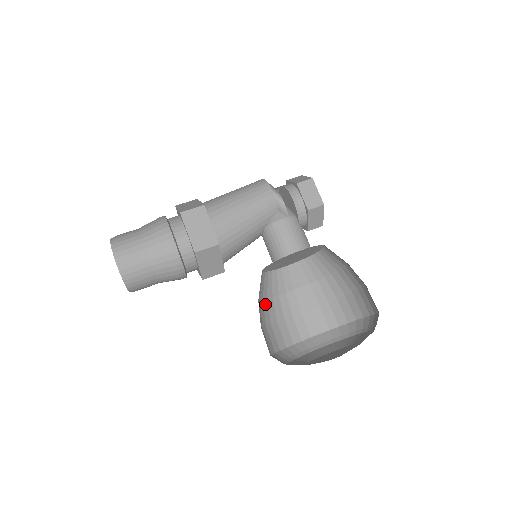
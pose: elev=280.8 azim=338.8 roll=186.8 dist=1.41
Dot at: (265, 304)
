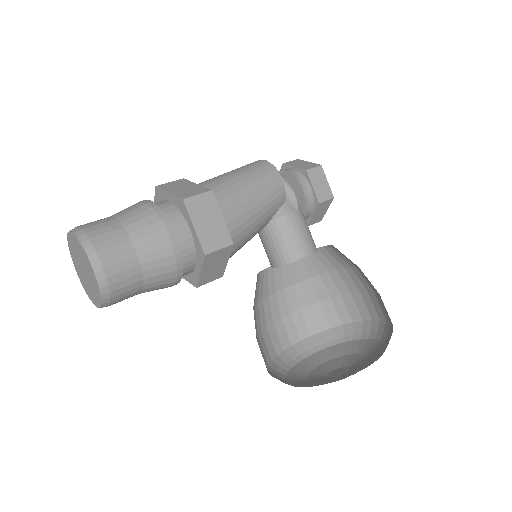
Dot at: (254, 312)
